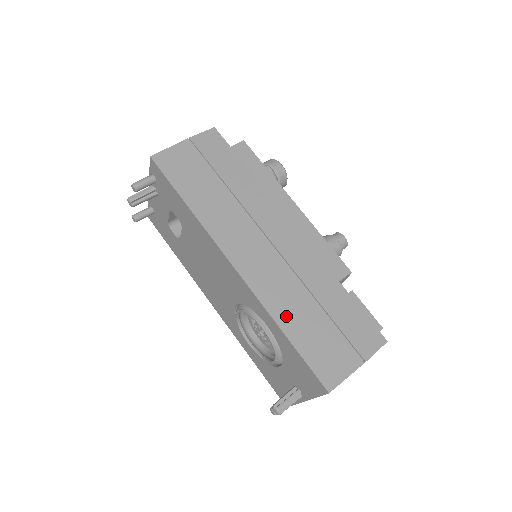
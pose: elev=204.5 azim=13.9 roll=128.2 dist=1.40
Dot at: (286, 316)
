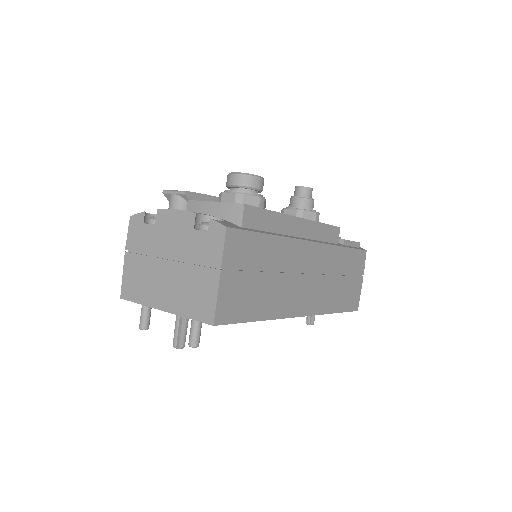
Dot at: (333, 304)
